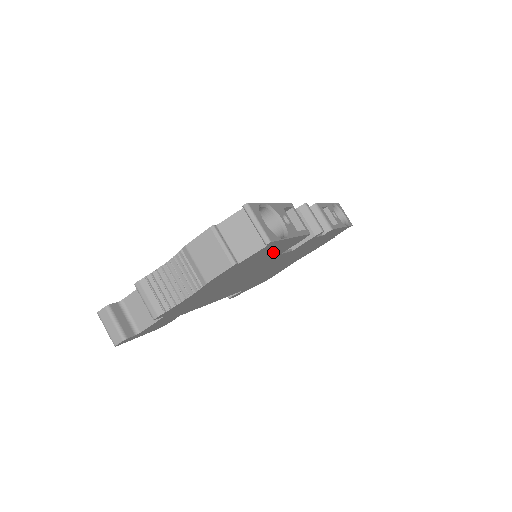
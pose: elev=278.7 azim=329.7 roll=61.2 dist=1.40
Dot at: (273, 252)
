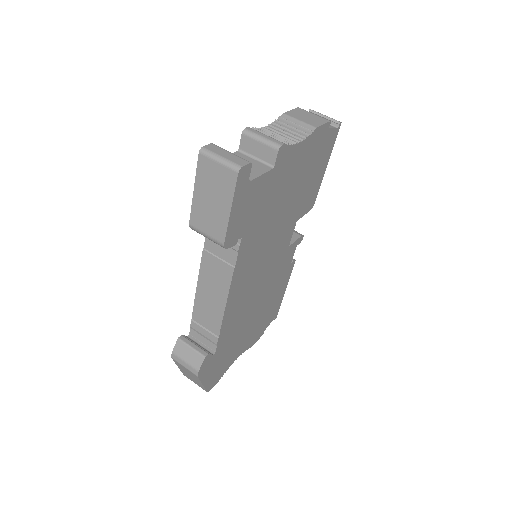
Dot at: (312, 183)
